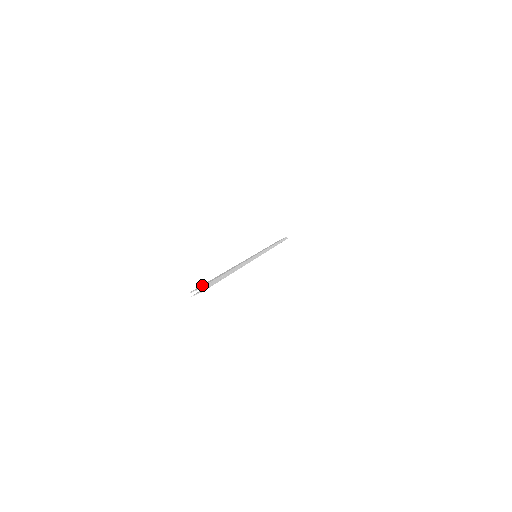
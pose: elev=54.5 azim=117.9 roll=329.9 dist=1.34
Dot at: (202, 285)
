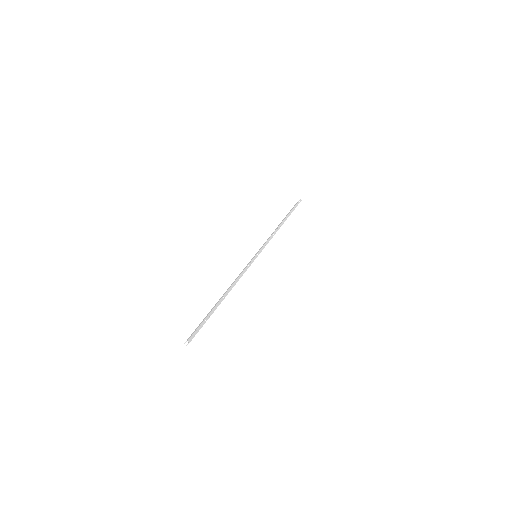
Dot at: (194, 331)
